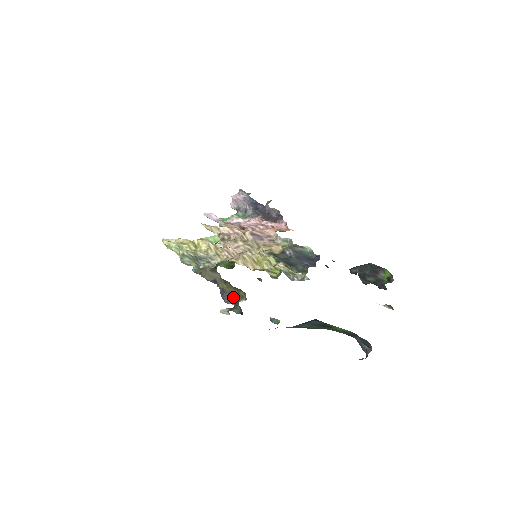
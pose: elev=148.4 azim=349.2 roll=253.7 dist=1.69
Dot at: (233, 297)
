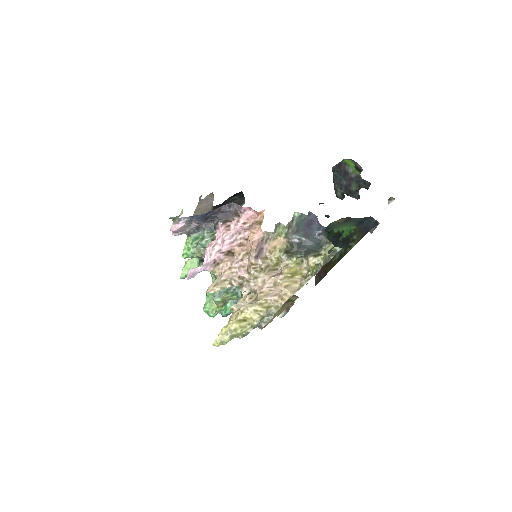
Dot at: occluded
